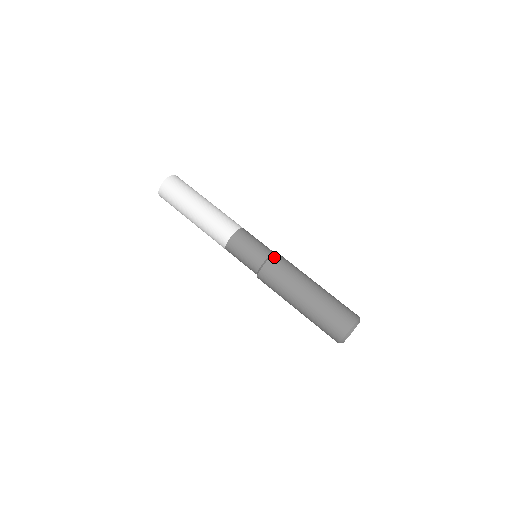
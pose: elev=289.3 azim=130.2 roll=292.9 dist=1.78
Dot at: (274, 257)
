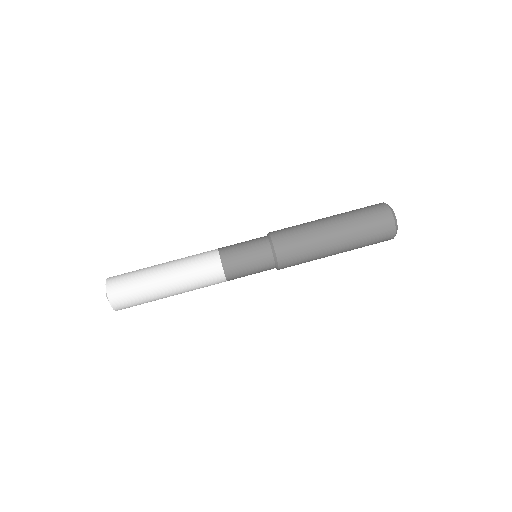
Dot at: (273, 235)
